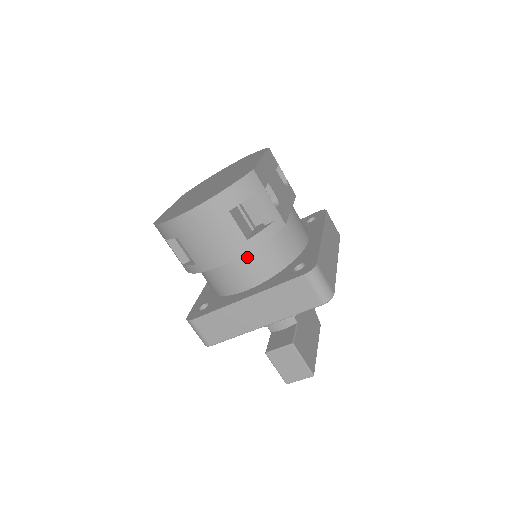
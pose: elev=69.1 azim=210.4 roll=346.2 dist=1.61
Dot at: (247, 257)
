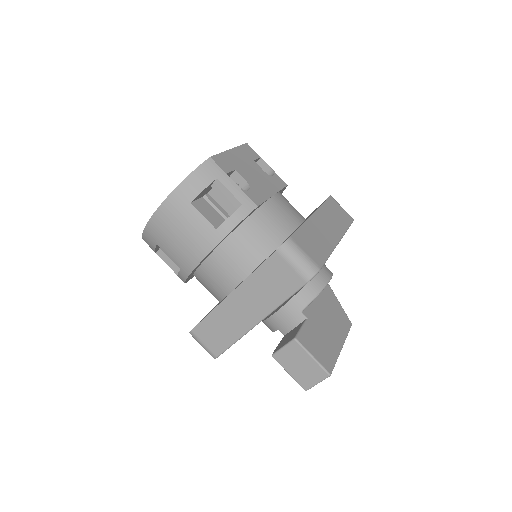
Dot at: (226, 250)
